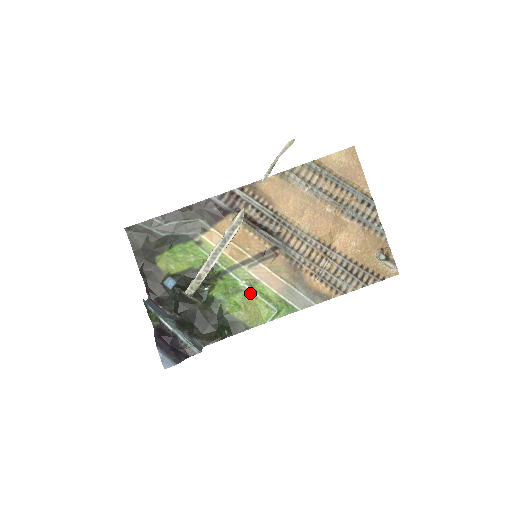
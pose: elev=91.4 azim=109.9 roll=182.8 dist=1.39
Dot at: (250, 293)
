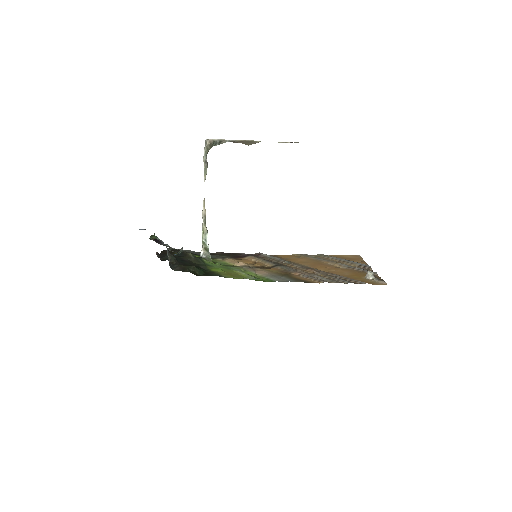
Dot at: (238, 272)
